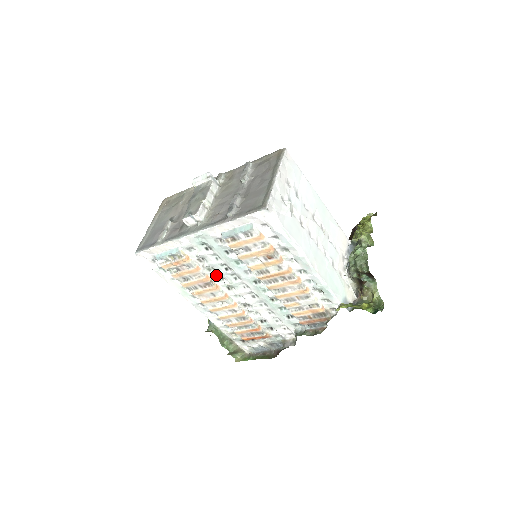
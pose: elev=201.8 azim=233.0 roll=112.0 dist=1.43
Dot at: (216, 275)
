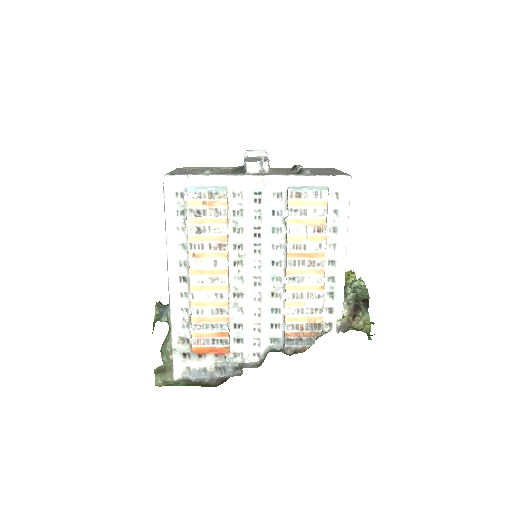
Dot at: (237, 239)
